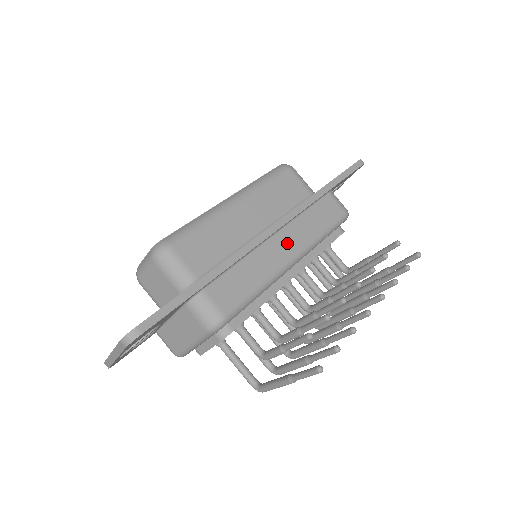
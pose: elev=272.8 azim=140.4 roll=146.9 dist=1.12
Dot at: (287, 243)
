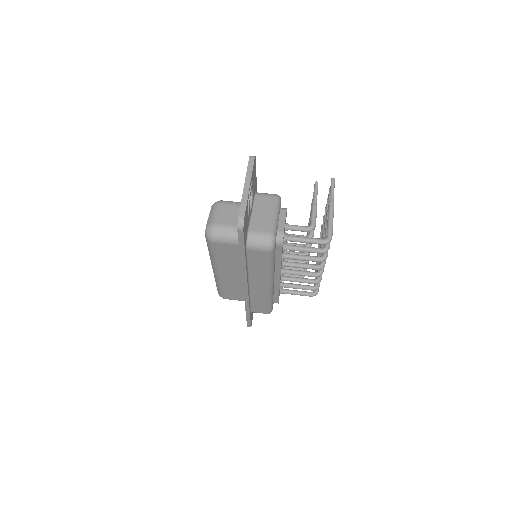
Dot at: occluded
